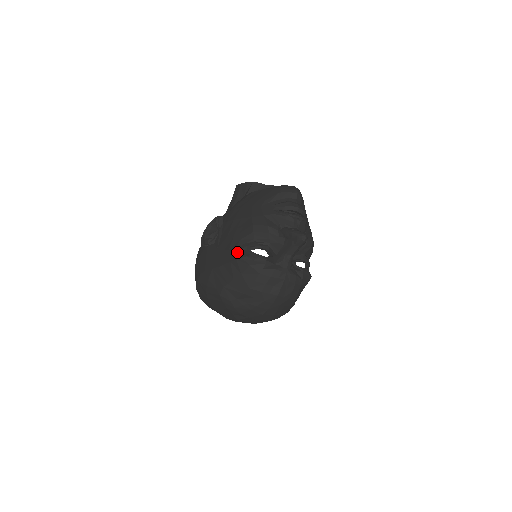
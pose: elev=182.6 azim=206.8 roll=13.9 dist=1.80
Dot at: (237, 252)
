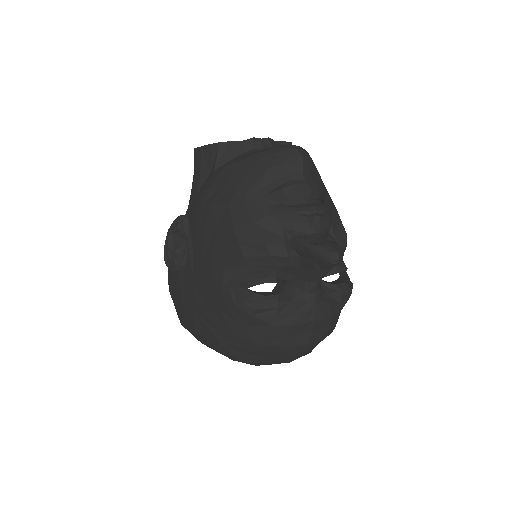
Dot at: (225, 293)
